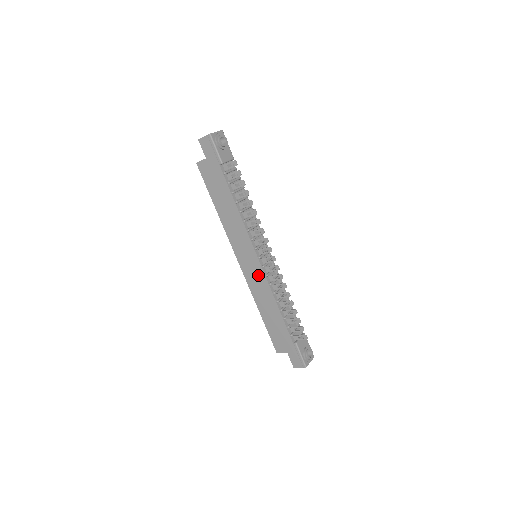
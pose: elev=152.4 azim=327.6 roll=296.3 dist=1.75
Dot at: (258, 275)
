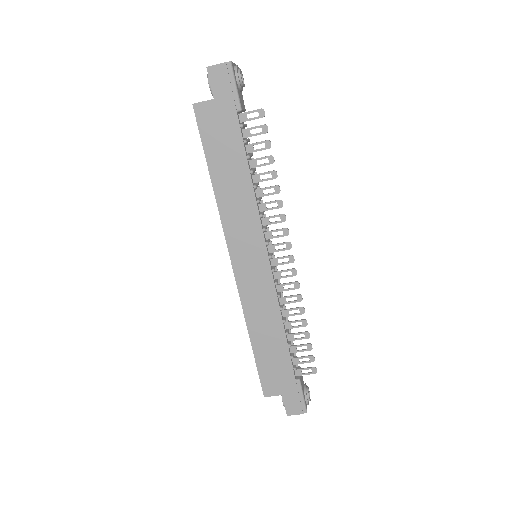
Dot at: (262, 283)
